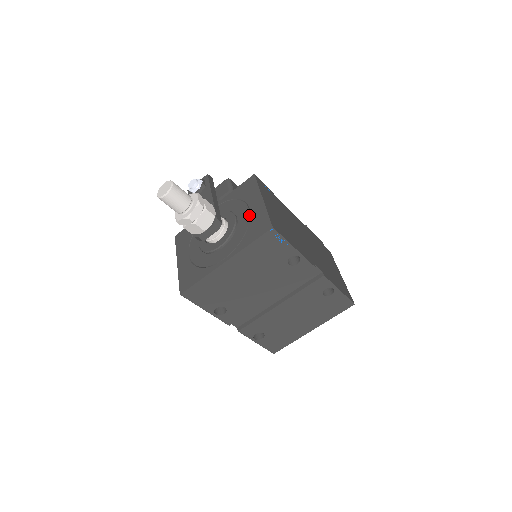
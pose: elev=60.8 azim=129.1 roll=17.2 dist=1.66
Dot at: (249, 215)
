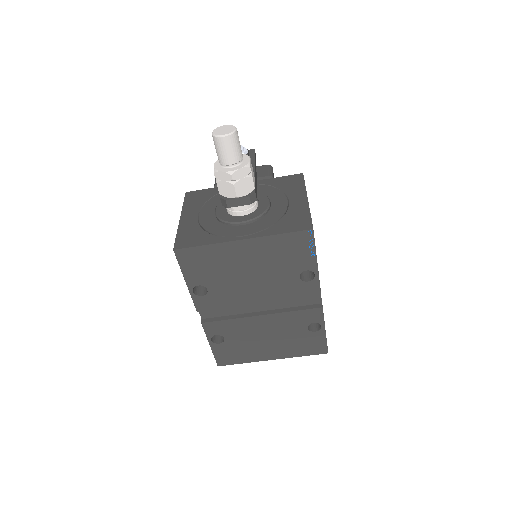
Dot at: (287, 207)
